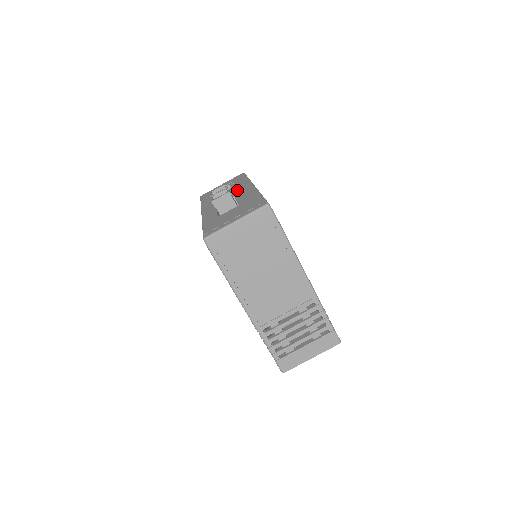
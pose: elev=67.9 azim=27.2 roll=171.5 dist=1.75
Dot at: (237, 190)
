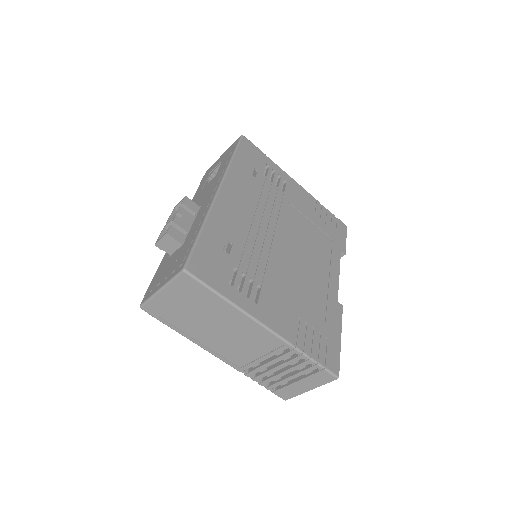
Dot at: (209, 192)
